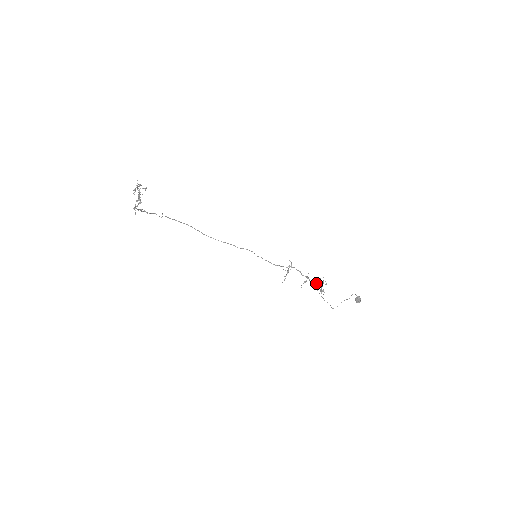
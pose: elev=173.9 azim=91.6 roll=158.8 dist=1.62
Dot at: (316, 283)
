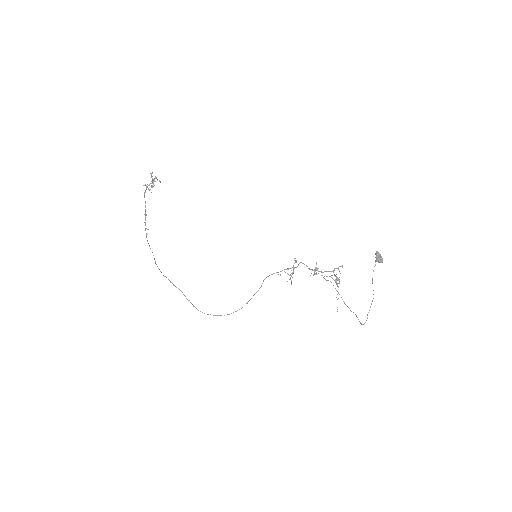
Dot at: (327, 271)
